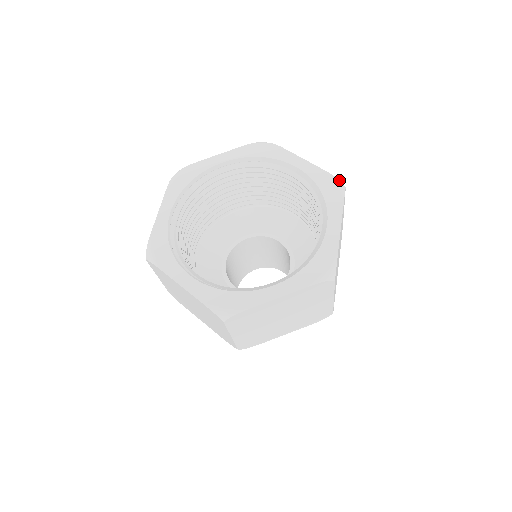
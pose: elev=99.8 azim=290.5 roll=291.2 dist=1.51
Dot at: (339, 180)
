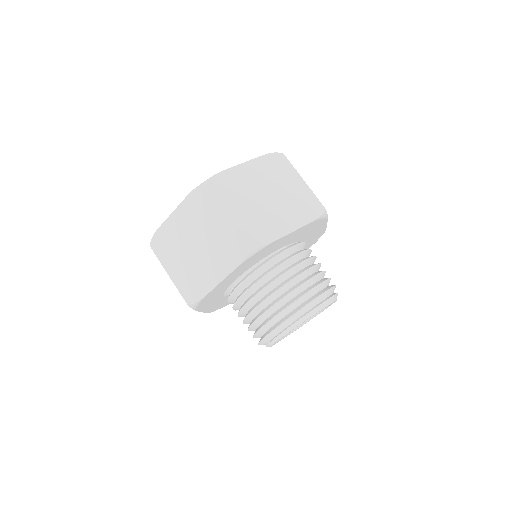
Dot at: occluded
